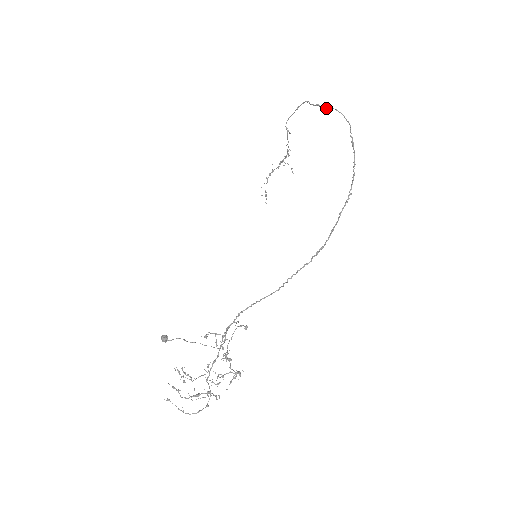
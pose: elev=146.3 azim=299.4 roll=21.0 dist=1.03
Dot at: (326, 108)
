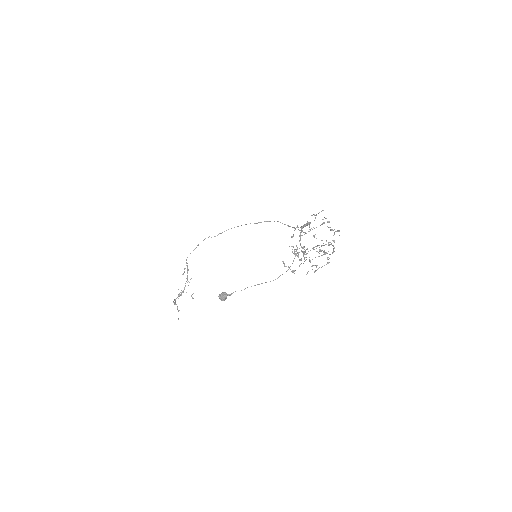
Dot at: (231, 228)
